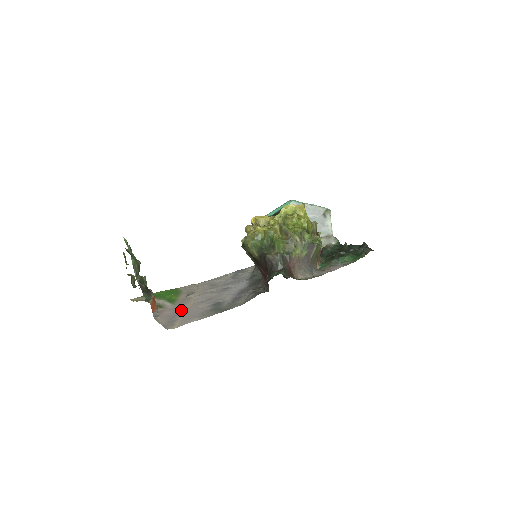
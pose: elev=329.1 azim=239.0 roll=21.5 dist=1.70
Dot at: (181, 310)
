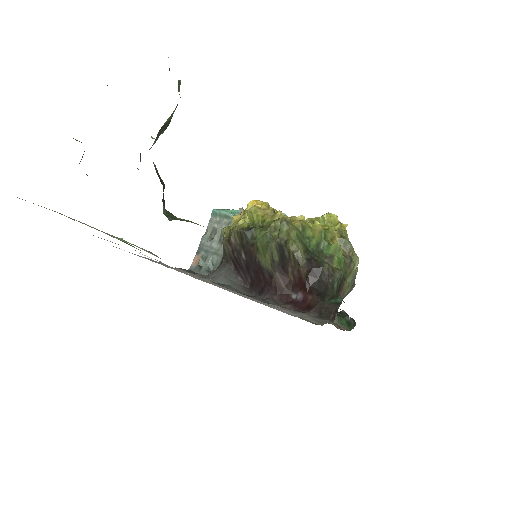
Dot at: occluded
